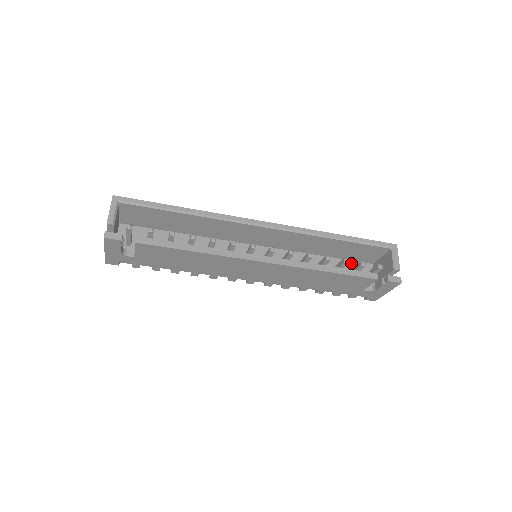
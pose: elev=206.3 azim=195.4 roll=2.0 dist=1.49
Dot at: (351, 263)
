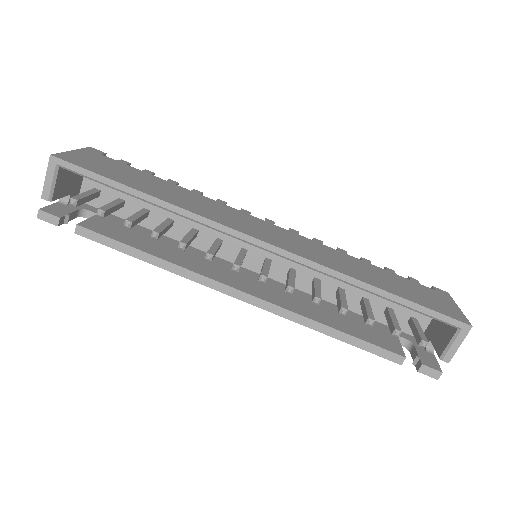
Dot at: occluded
